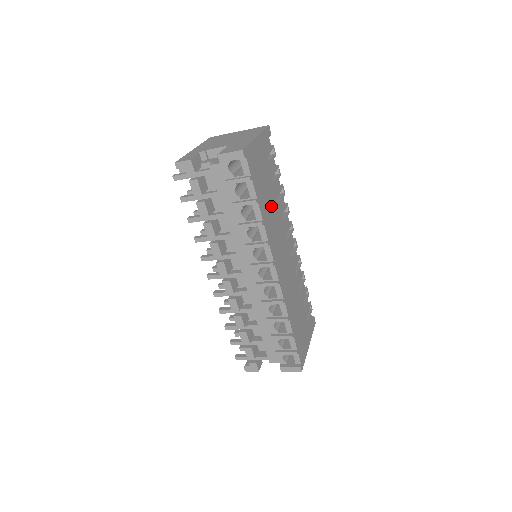
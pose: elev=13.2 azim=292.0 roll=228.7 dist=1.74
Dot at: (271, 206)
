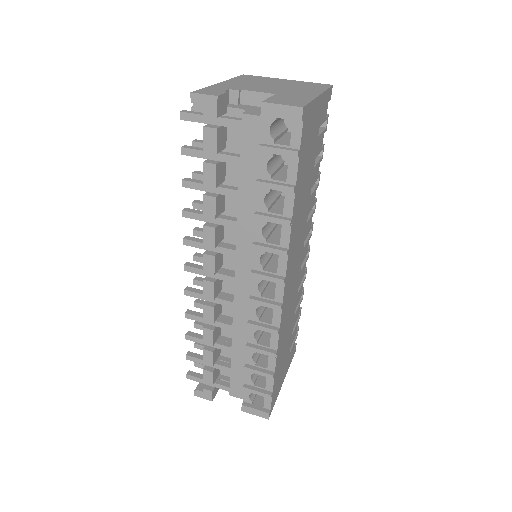
Dot at: (304, 199)
